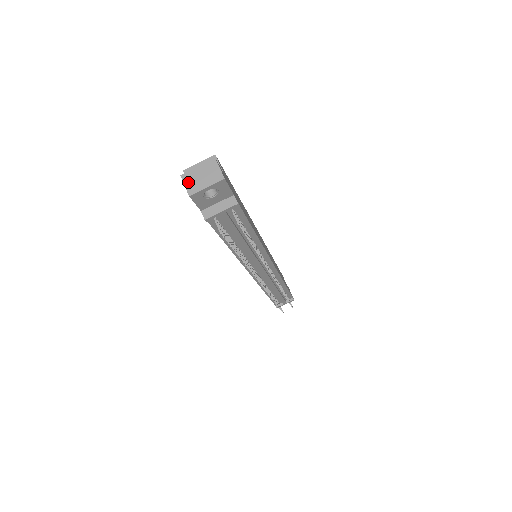
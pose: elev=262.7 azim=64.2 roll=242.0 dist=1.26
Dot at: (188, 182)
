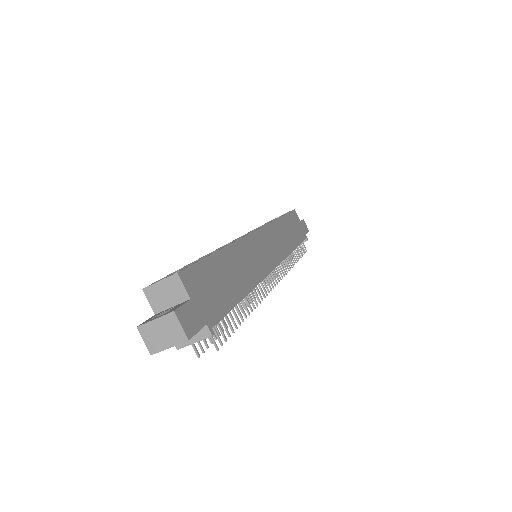
Dot at: (147, 338)
